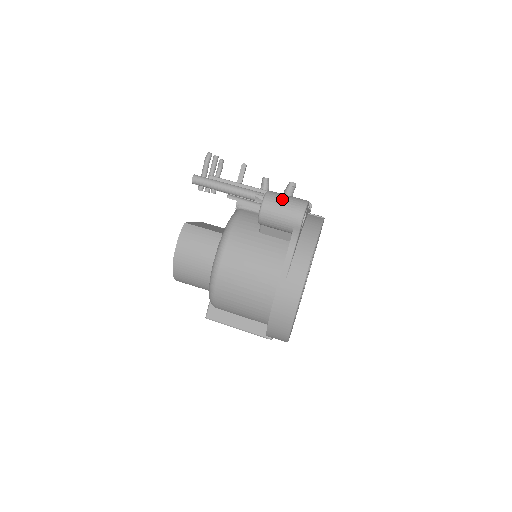
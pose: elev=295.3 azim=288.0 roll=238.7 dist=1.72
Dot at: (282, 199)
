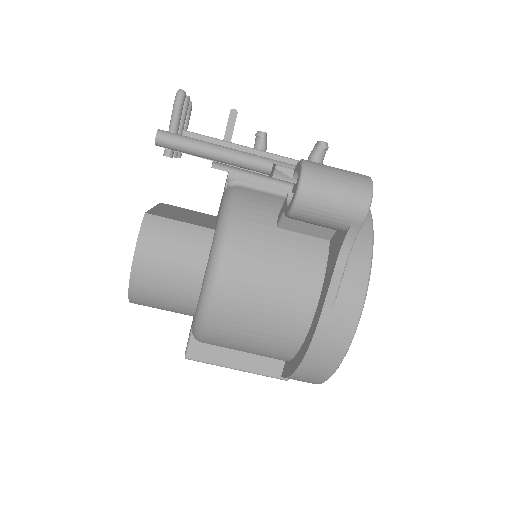
Dot at: (332, 175)
